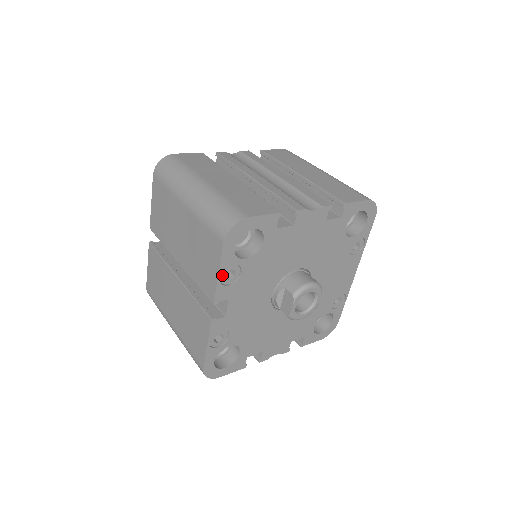
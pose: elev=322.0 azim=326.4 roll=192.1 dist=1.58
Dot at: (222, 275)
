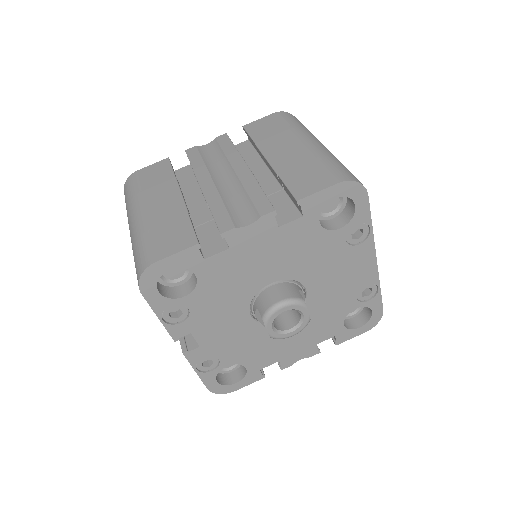
Dot at: (165, 317)
